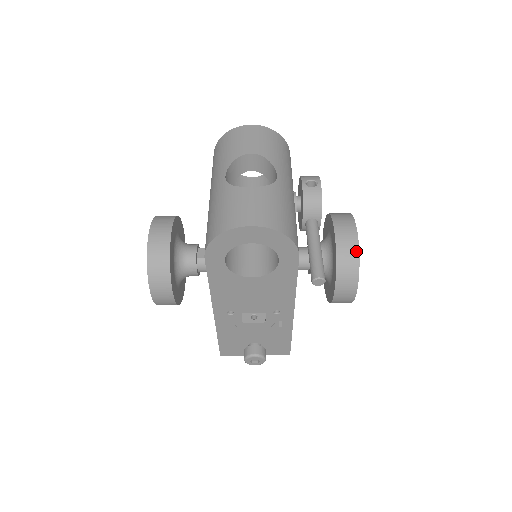
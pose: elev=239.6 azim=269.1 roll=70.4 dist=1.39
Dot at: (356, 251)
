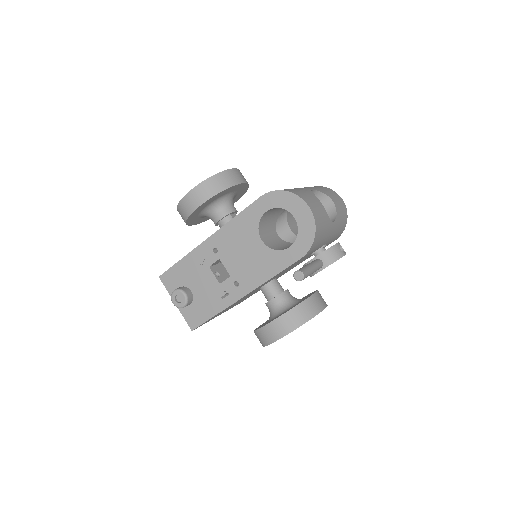
Dot at: (313, 314)
